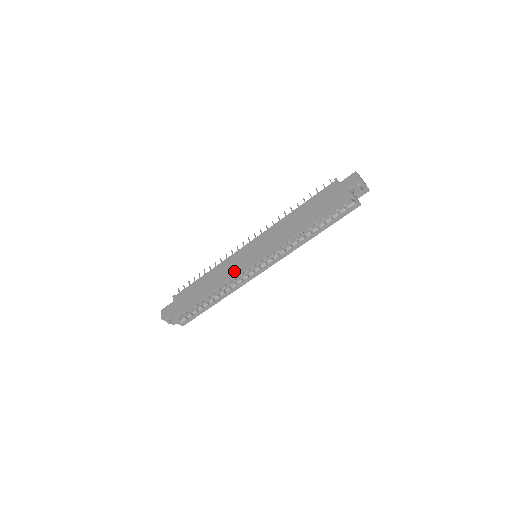
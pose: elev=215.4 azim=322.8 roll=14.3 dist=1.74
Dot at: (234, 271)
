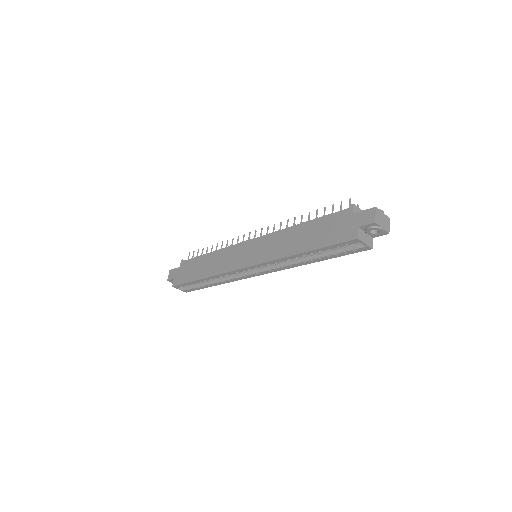
Dot at: (229, 267)
